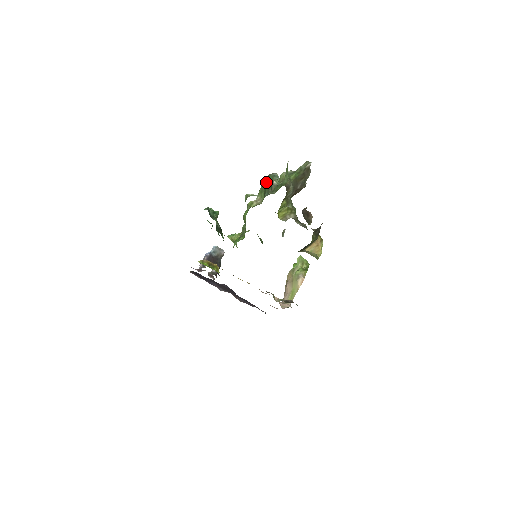
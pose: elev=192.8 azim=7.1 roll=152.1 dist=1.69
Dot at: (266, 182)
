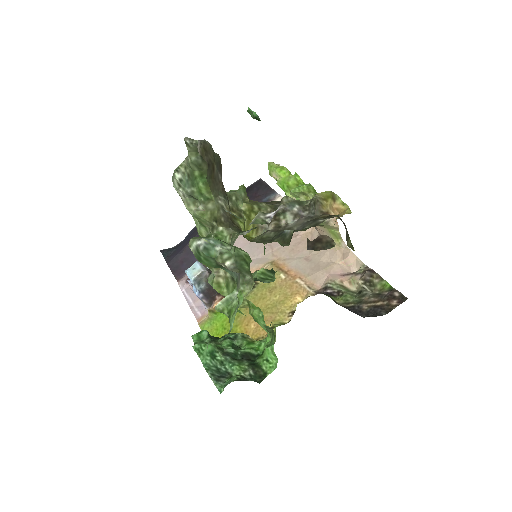
Dot at: occluded
